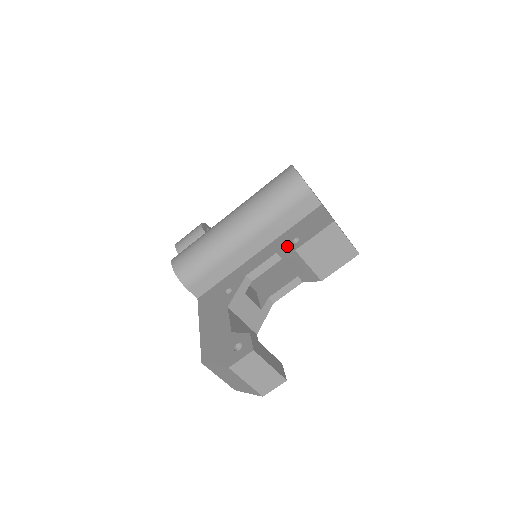
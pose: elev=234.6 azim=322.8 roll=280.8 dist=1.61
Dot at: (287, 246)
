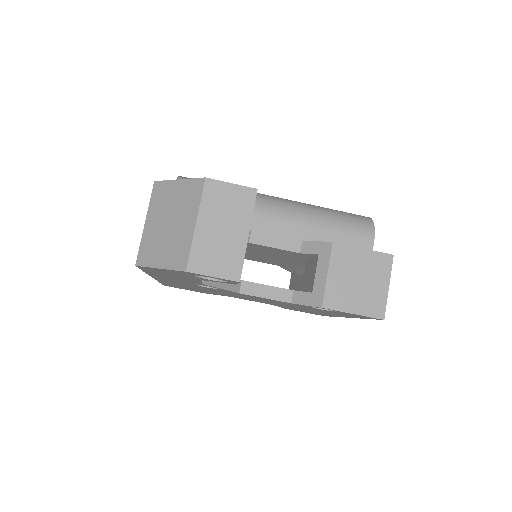
Dot at: occluded
